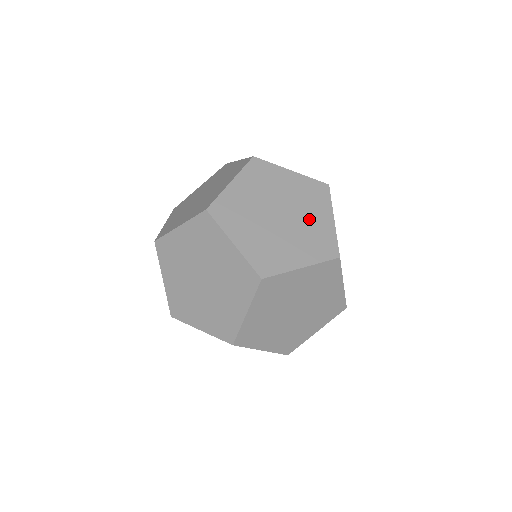
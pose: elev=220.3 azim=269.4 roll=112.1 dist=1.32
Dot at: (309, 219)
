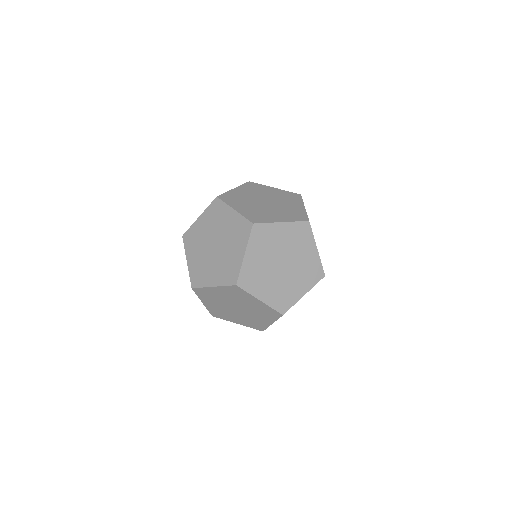
Dot at: (250, 305)
